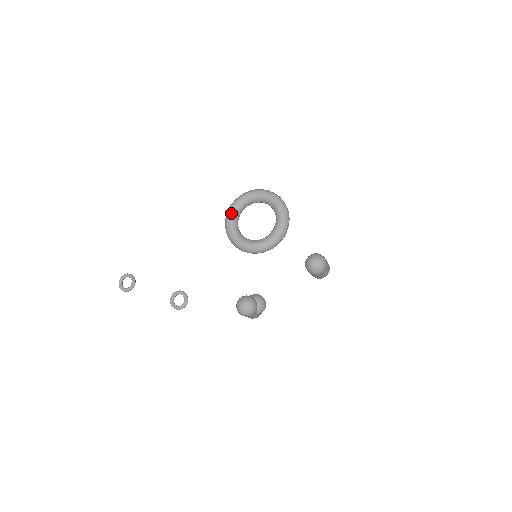
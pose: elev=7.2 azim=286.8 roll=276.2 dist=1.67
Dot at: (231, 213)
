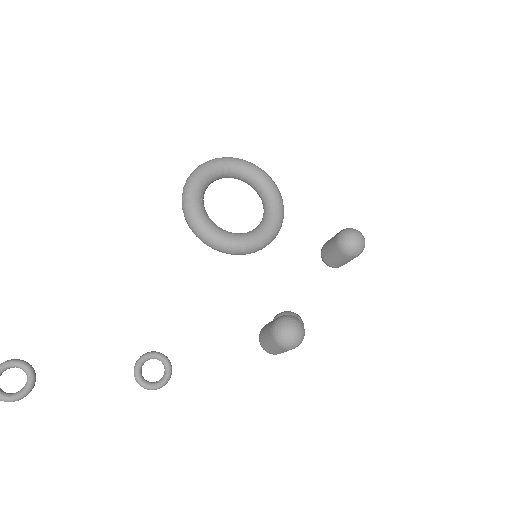
Dot at: (195, 197)
